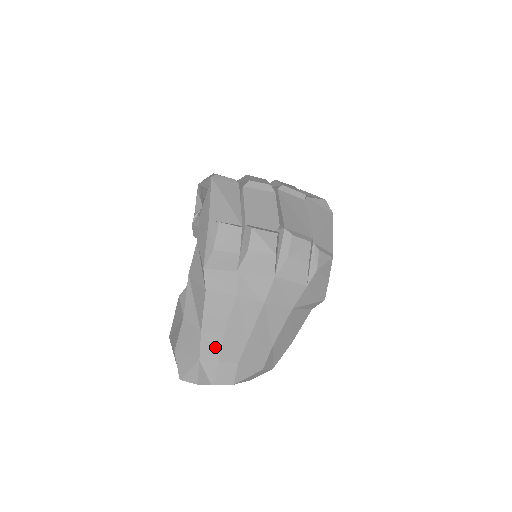
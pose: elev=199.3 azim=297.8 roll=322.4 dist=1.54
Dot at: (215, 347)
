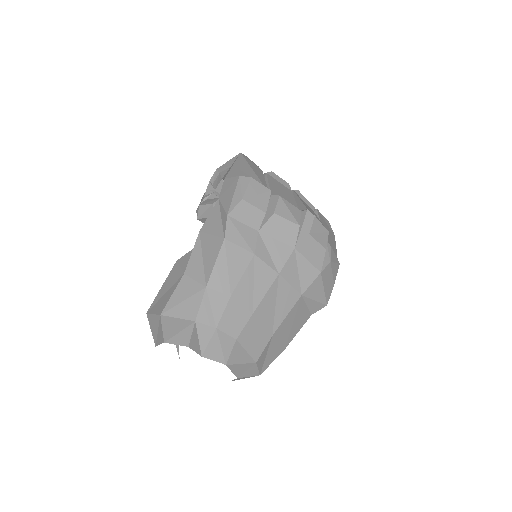
Dot at: (217, 309)
